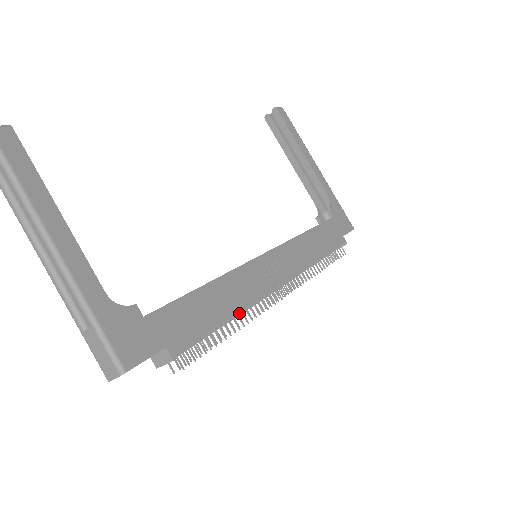
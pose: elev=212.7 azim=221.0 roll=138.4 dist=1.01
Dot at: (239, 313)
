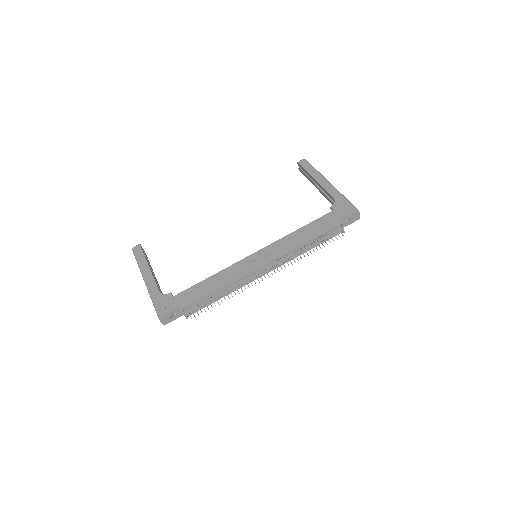
Dot at: (232, 287)
